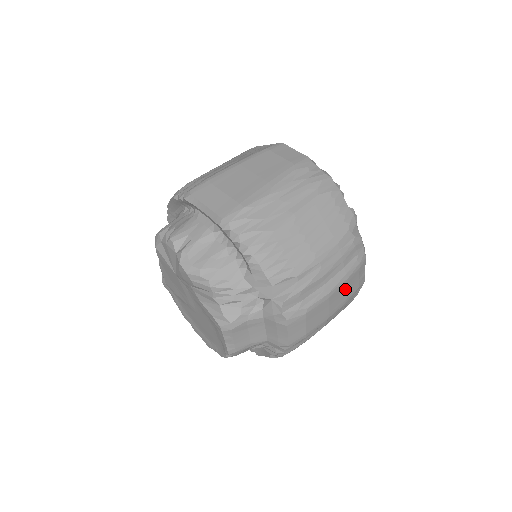
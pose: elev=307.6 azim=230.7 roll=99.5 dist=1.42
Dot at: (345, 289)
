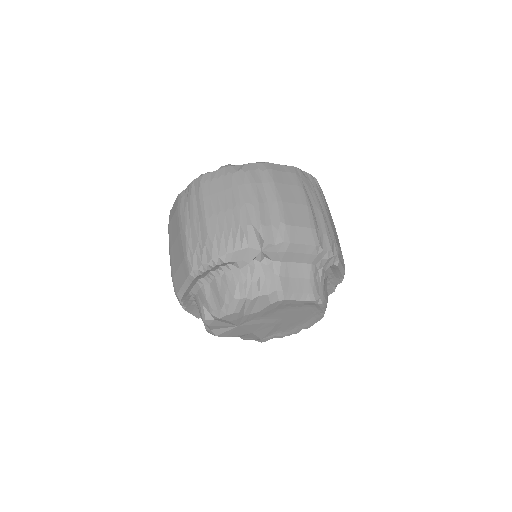
Dot at: (285, 186)
